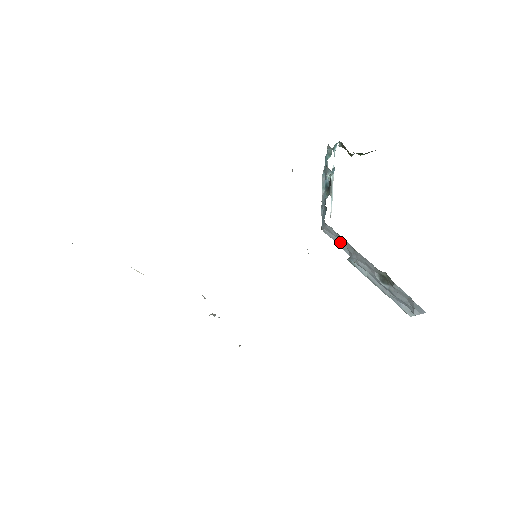
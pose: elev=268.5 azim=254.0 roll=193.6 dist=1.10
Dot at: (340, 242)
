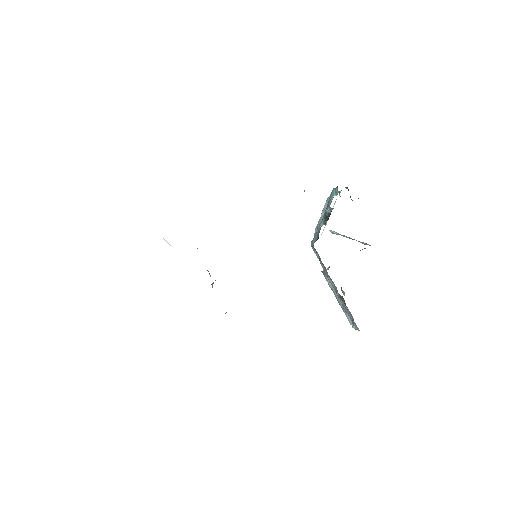
Dot at: (320, 261)
